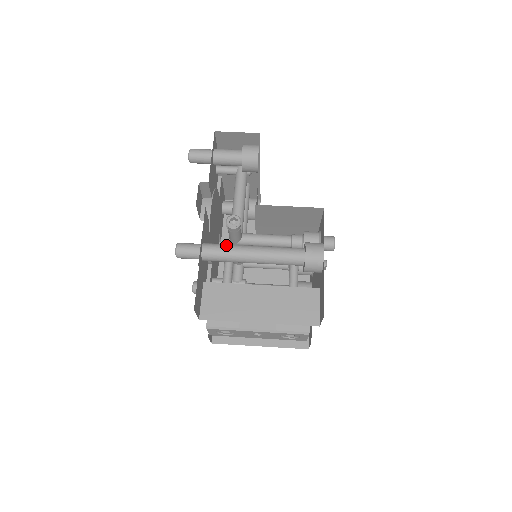
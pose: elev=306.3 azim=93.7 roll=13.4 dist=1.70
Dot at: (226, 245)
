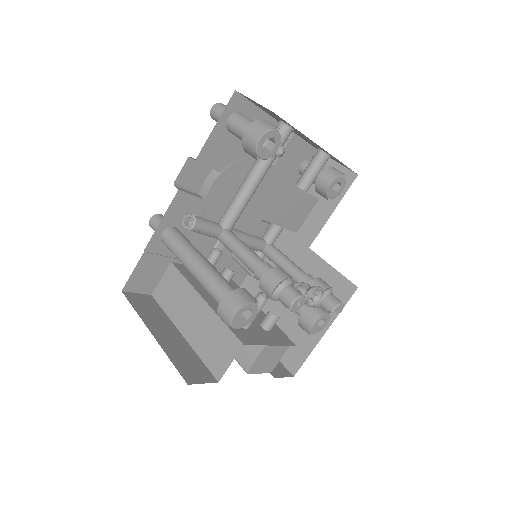
Dot at: (179, 242)
